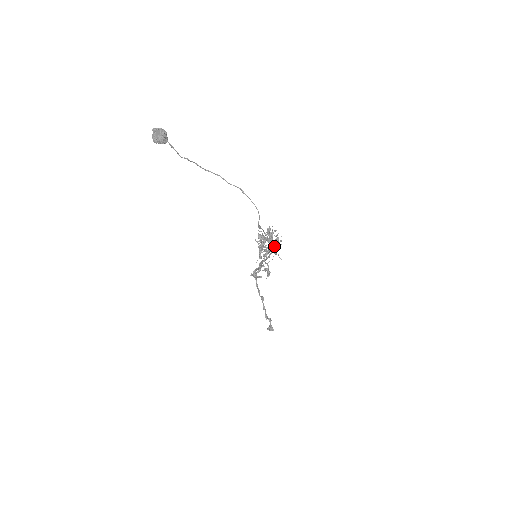
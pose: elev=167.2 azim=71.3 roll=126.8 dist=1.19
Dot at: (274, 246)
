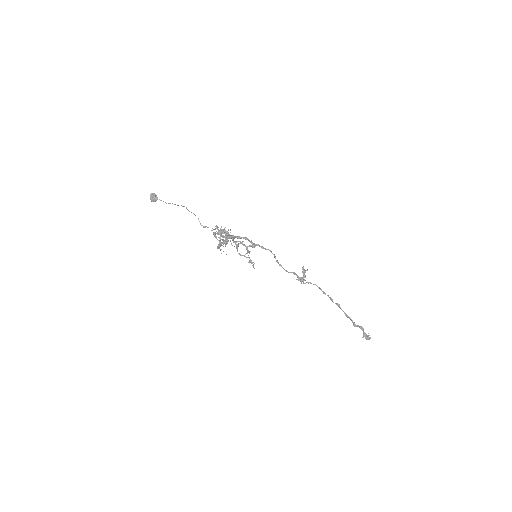
Dot at: occluded
